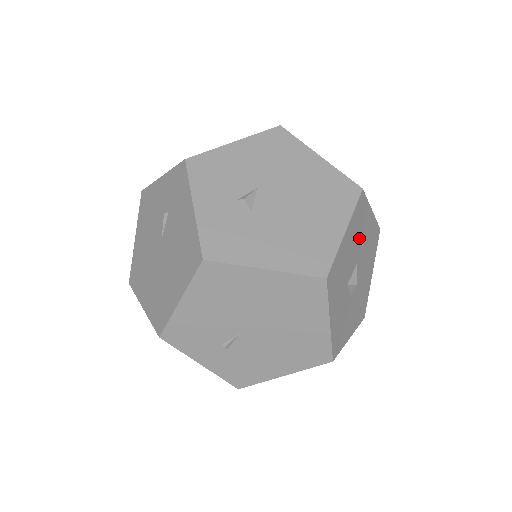
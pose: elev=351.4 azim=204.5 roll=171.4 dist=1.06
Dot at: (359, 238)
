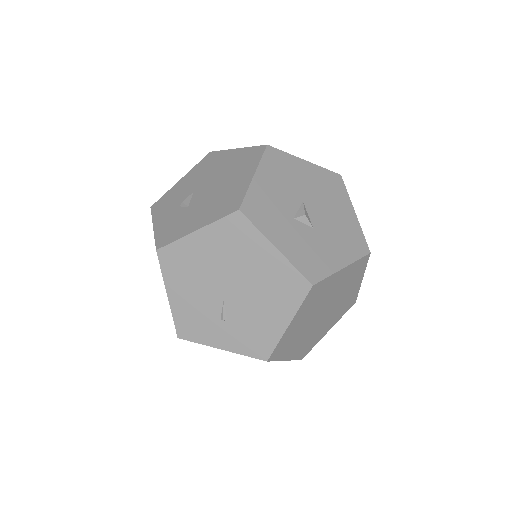
Dot at: (291, 181)
